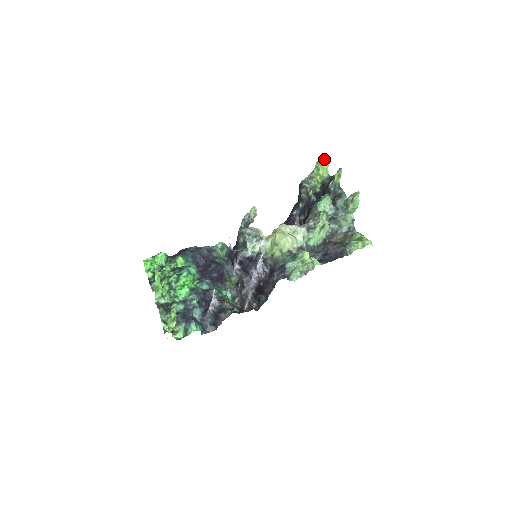
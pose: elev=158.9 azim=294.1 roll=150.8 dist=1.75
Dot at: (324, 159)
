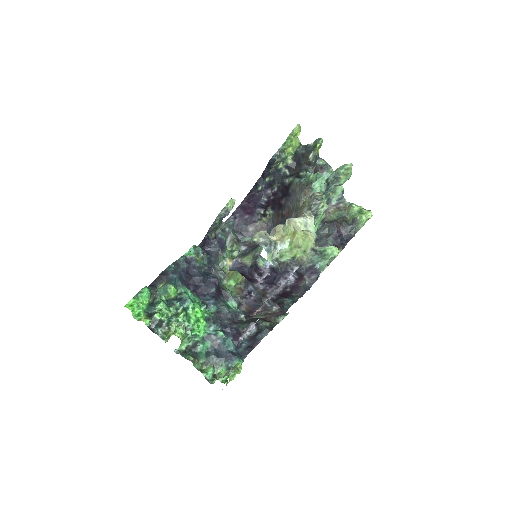
Dot at: (298, 129)
